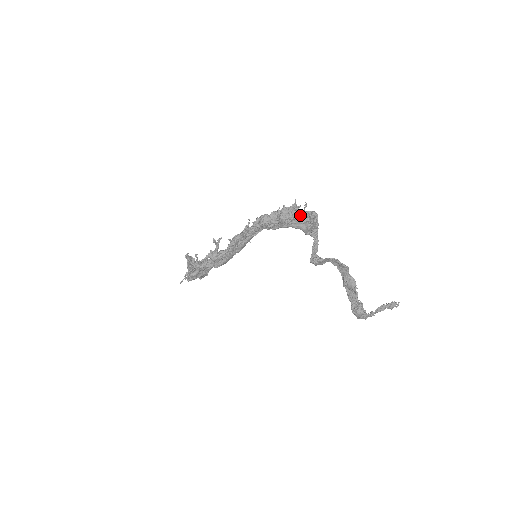
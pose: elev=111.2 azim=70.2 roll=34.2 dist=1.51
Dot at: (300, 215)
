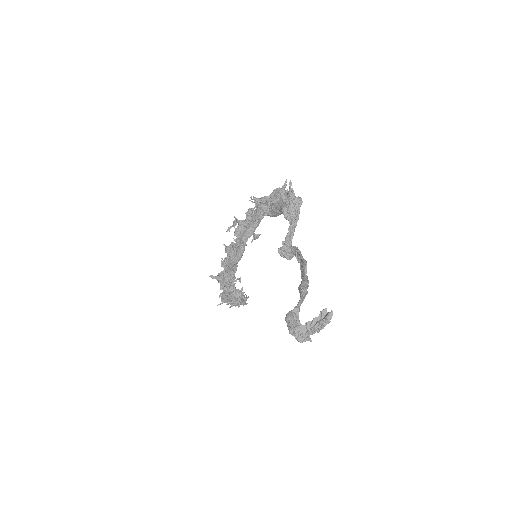
Dot at: (286, 196)
